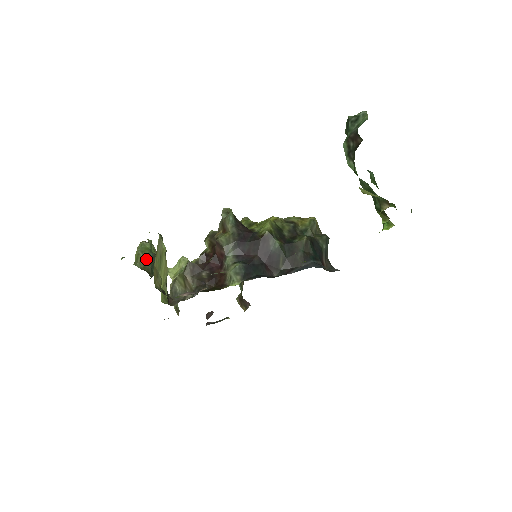
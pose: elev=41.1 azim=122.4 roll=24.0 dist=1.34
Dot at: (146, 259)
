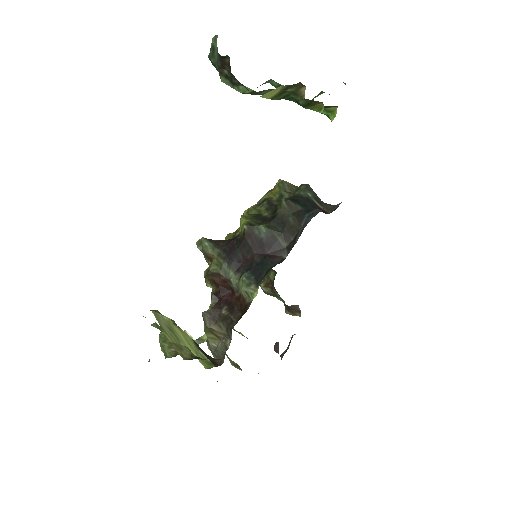
Dot at: occluded
